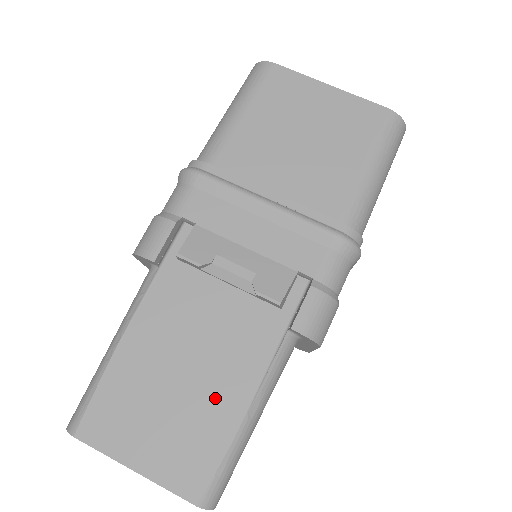
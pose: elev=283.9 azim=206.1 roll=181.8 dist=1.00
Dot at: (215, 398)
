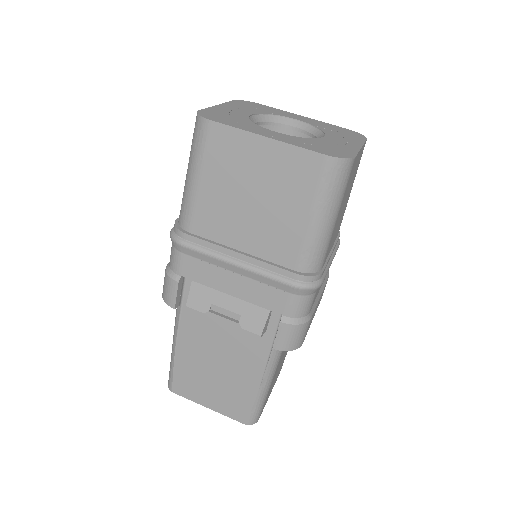
Dot at: (240, 377)
